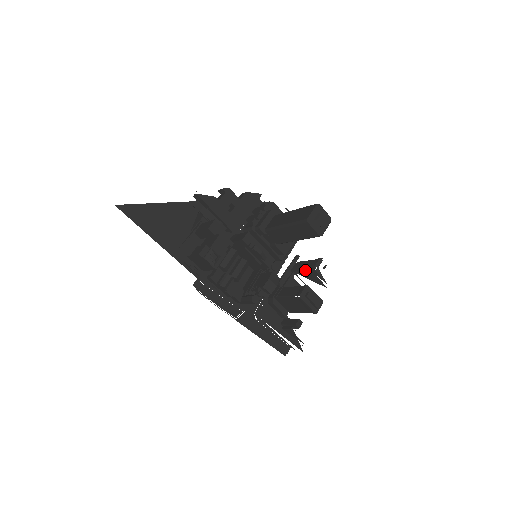
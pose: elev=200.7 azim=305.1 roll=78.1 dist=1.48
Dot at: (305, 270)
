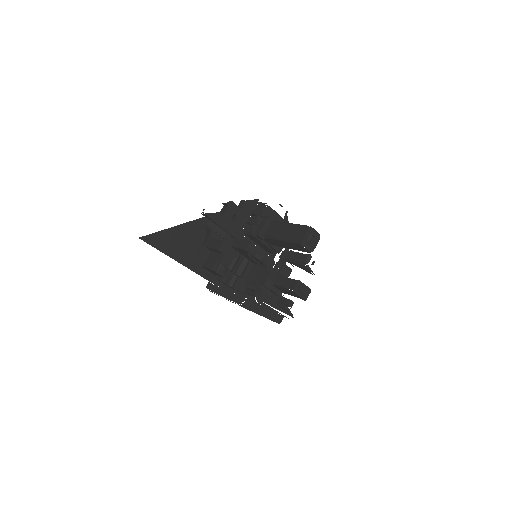
Dot at: (297, 263)
